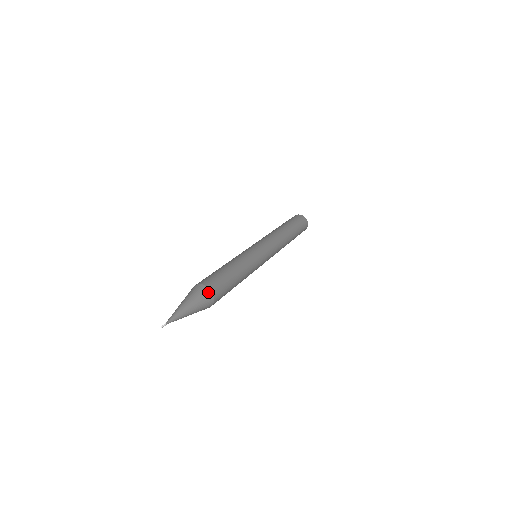
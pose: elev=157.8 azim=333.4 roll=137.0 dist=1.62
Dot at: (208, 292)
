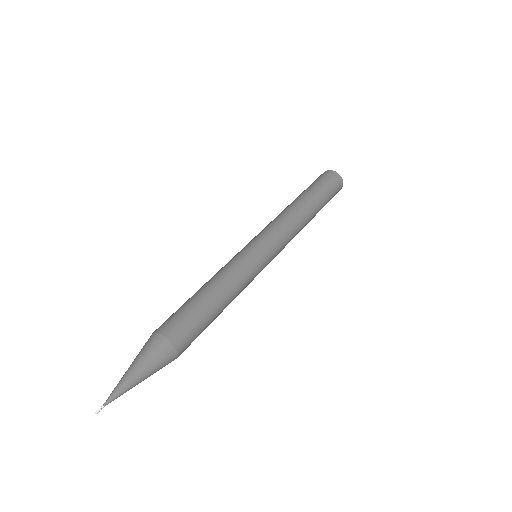
Dot at: (158, 339)
